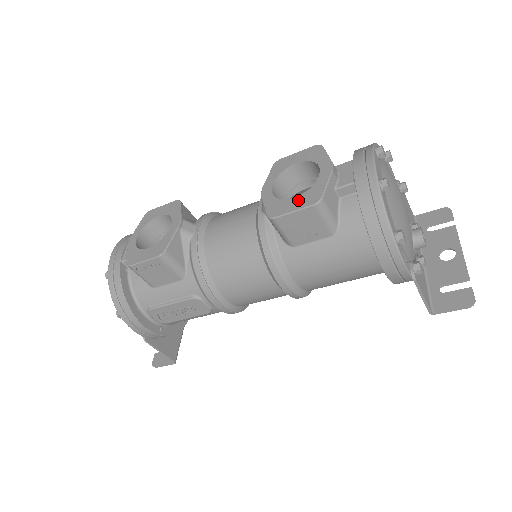
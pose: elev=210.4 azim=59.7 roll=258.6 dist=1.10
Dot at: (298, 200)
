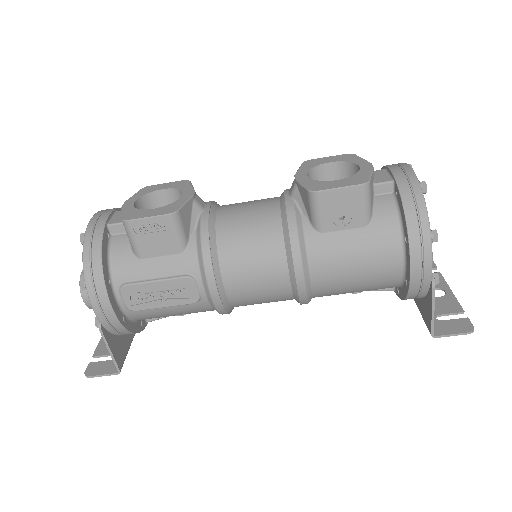
Dot at: (342, 181)
